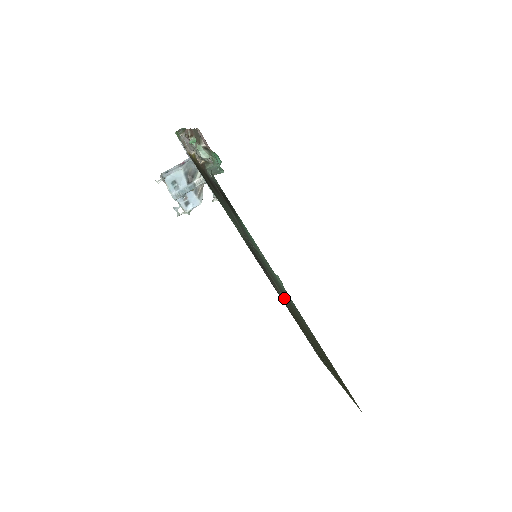
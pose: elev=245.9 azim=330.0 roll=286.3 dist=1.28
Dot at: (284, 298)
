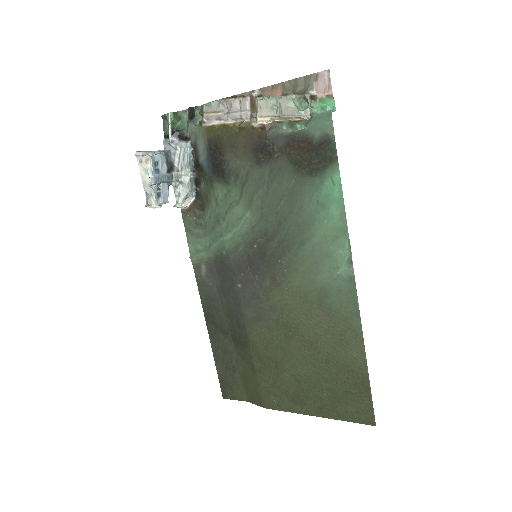
Dot at: (288, 302)
